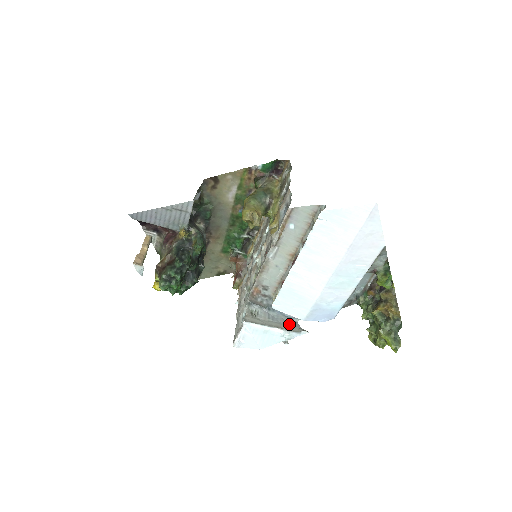
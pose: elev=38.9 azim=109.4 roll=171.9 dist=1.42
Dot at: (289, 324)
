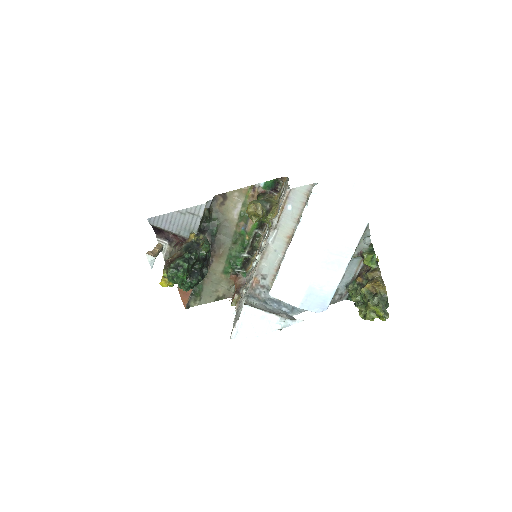
Dot at: (285, 314)
